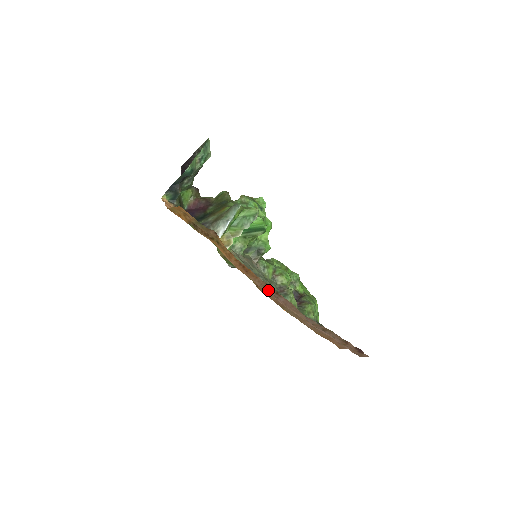
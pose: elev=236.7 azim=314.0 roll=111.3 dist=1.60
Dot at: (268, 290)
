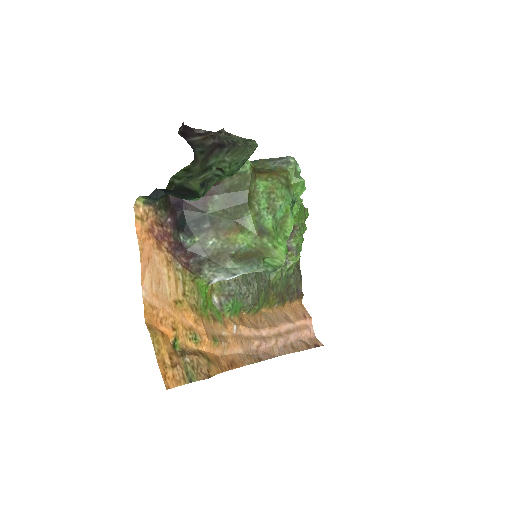
Dot at: (251, 355)
